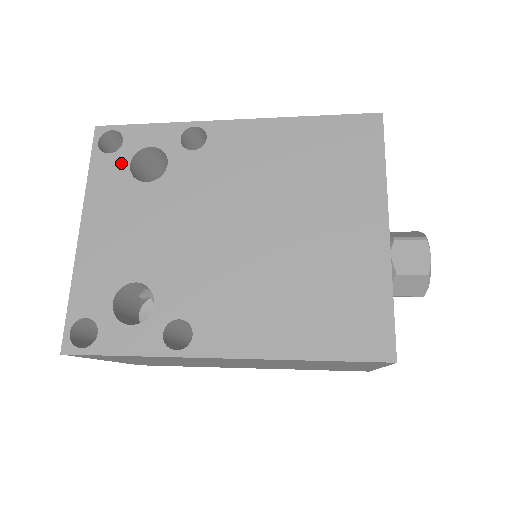
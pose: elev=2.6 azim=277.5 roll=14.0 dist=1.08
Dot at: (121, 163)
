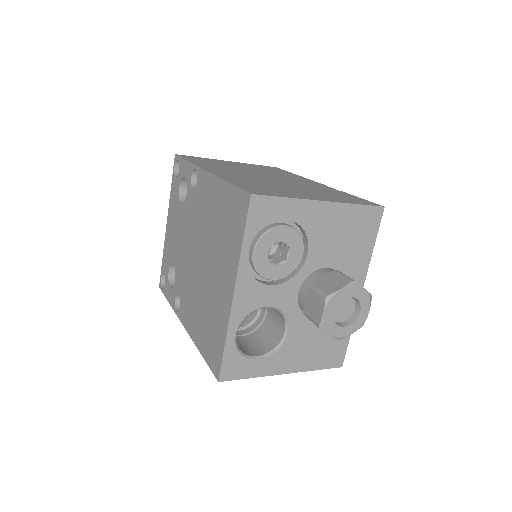
Dot at: (177, 185)
